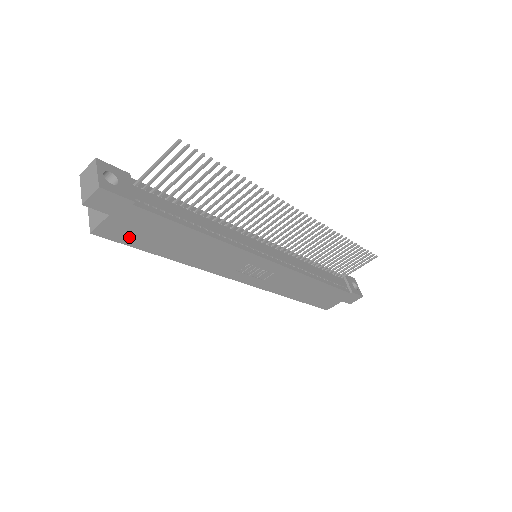
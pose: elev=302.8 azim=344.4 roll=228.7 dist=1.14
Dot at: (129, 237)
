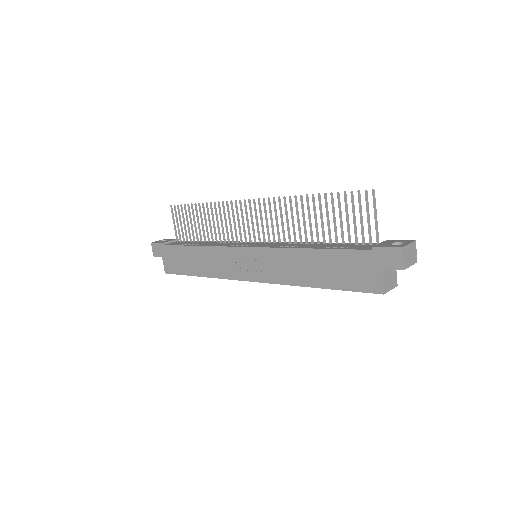
Dot at: (176, 268)
